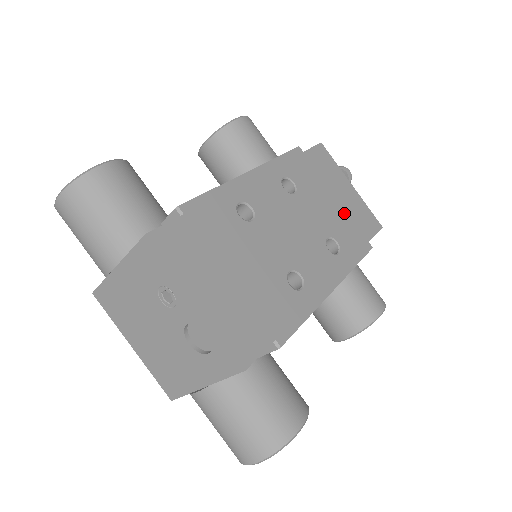
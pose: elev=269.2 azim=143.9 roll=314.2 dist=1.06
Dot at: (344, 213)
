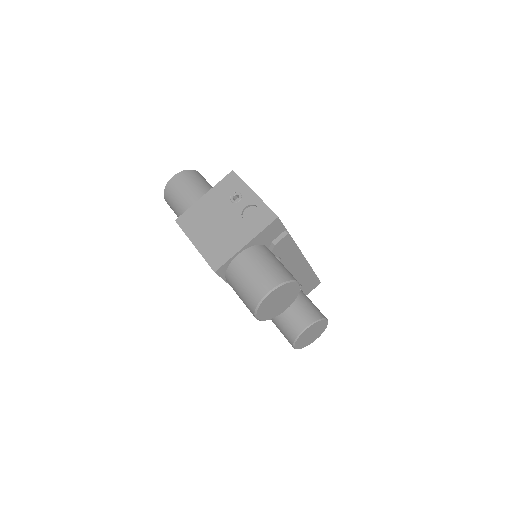
Dot at: occluded
